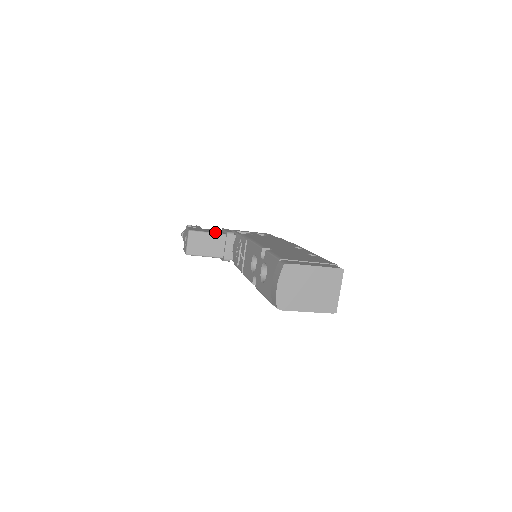
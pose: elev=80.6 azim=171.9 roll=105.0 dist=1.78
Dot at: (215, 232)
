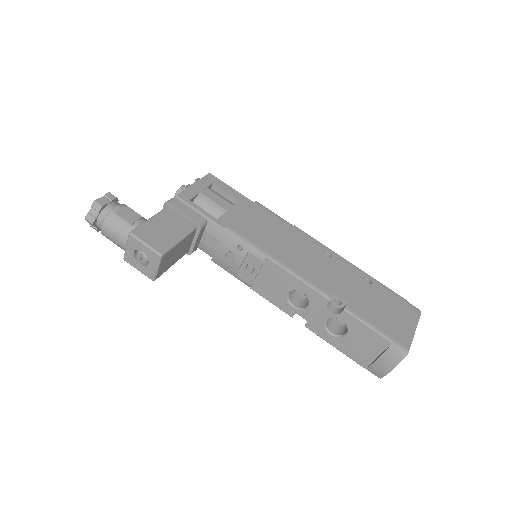
Dot at: (184, 232)
